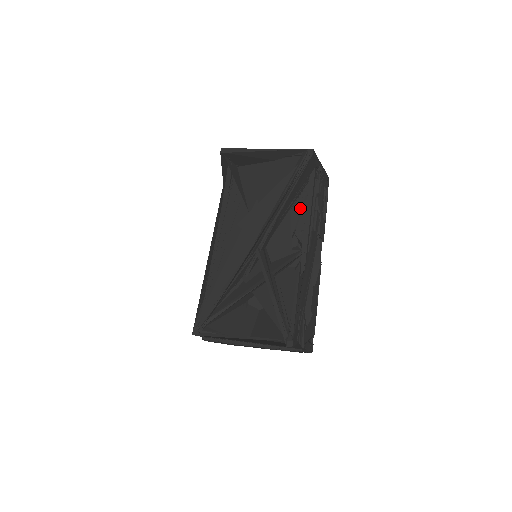
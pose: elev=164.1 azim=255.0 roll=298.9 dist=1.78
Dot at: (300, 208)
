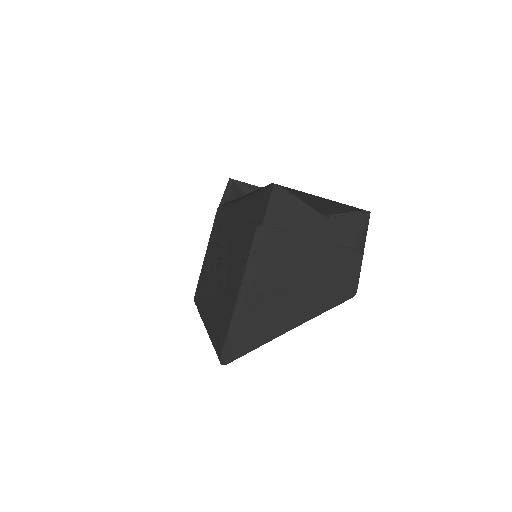
Dot at: occluded
